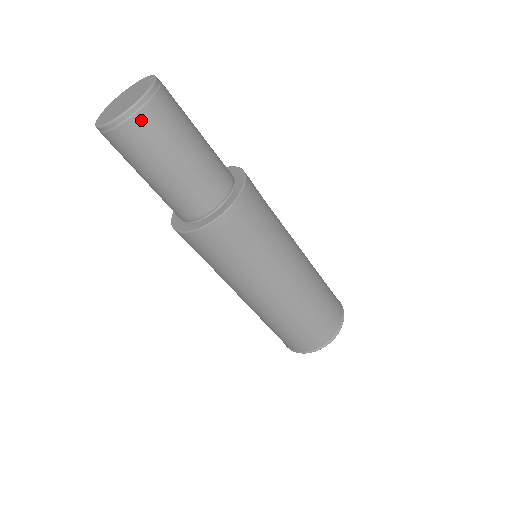
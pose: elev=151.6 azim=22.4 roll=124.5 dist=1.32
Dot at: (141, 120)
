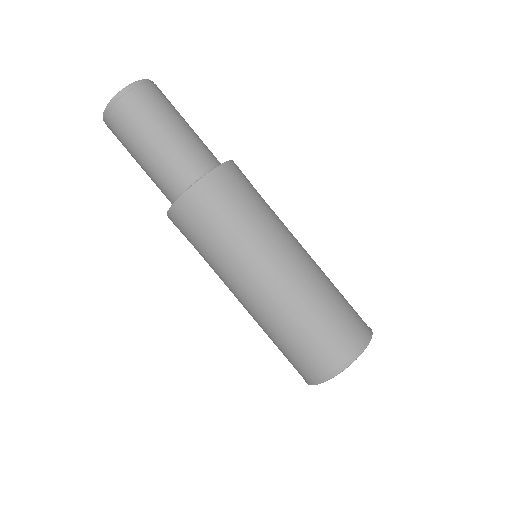
Dot at: (140, 92)
